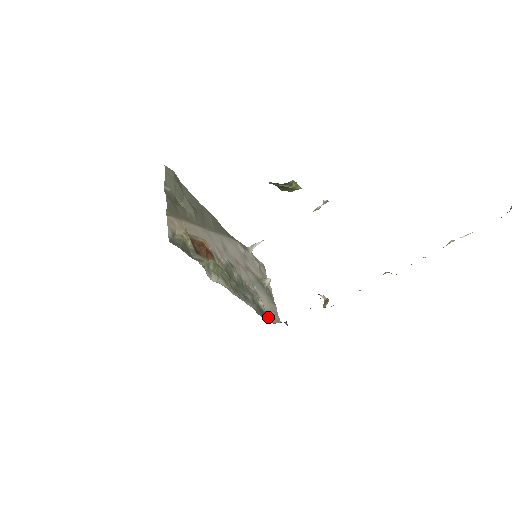
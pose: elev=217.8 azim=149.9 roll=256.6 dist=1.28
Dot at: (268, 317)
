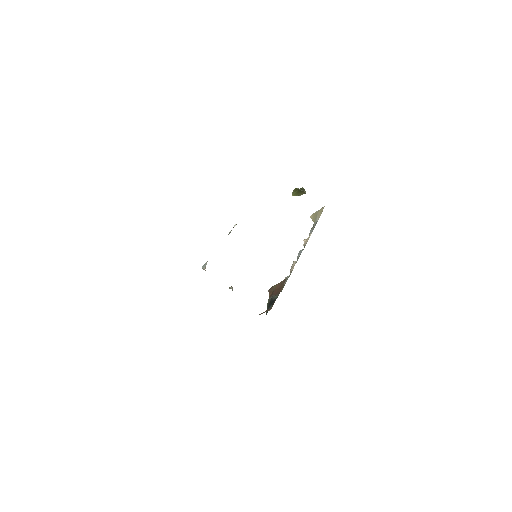
Dot at: occluded
